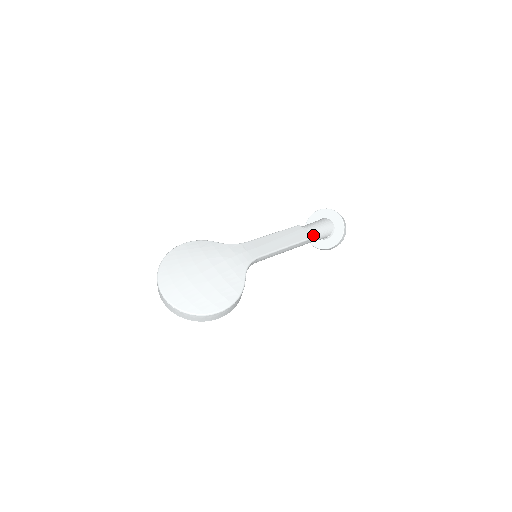
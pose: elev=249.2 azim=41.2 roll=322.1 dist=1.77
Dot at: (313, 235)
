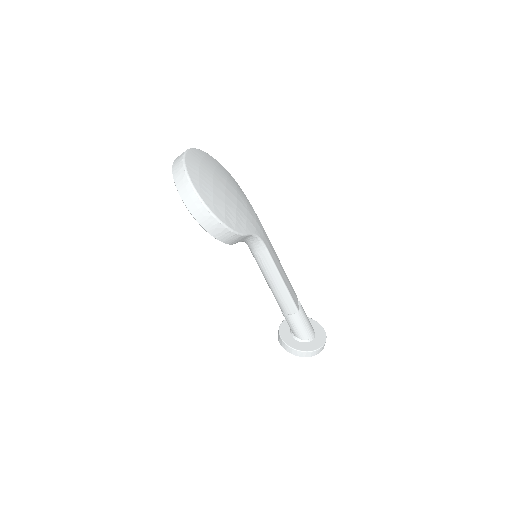
Dot at: (300, 314)
